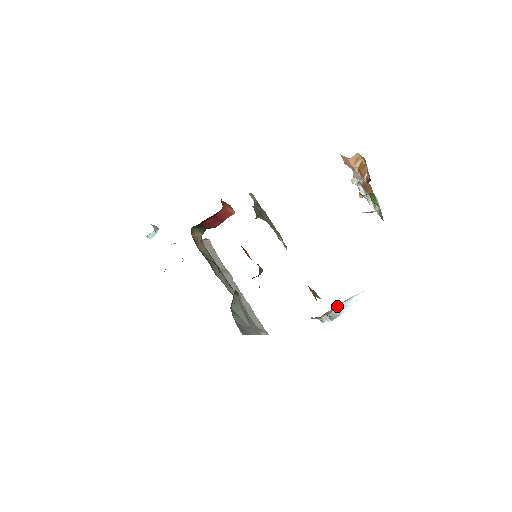
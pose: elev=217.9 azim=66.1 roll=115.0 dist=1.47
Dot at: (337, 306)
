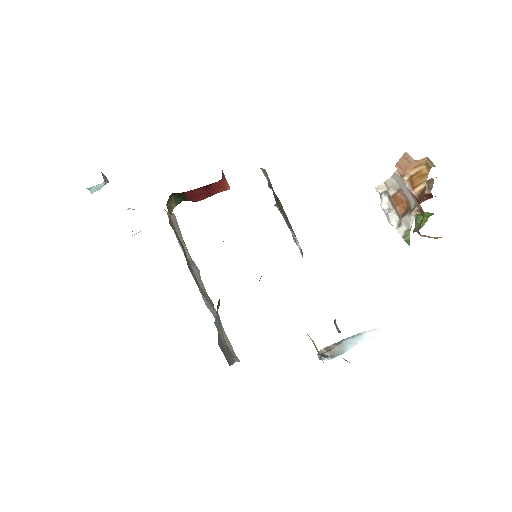
Dot at: (341, 341)
